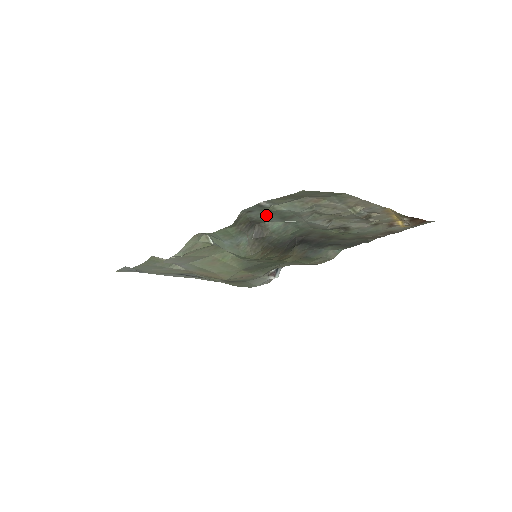
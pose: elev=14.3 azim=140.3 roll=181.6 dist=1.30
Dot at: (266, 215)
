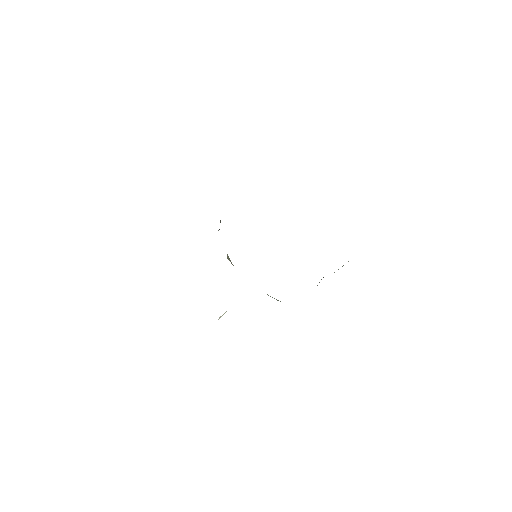
Dot at: occluded
